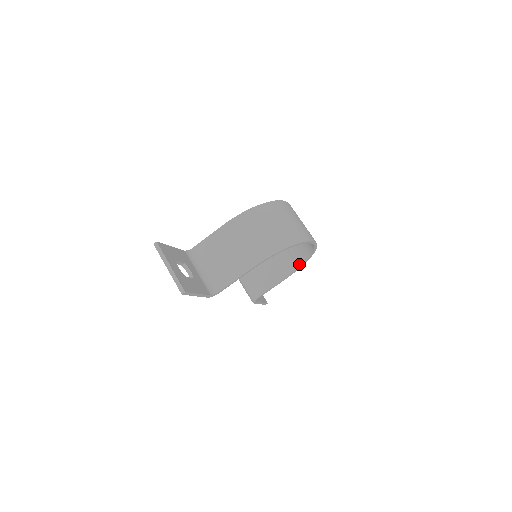
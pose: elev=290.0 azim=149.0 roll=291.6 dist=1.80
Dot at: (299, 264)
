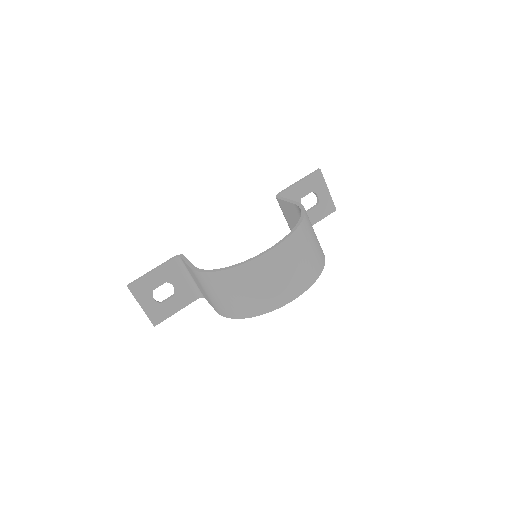
Dot at: occluded
